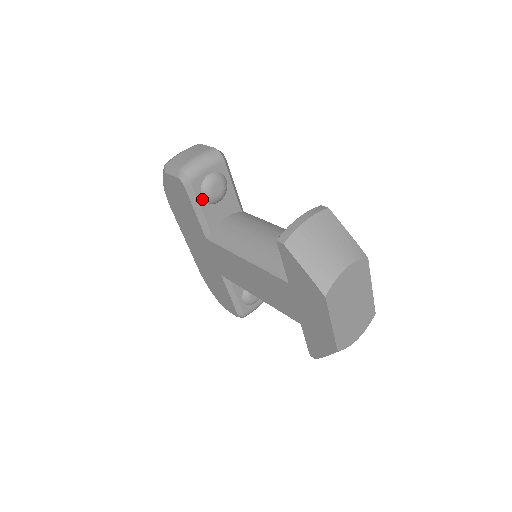
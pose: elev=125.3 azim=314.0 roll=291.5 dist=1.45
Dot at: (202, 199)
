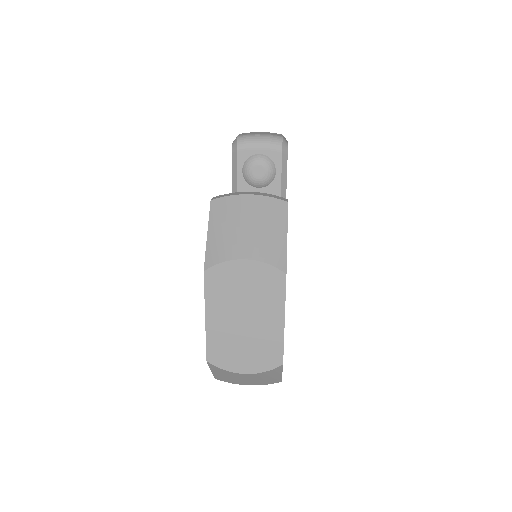
Dot at: (242, 173)
